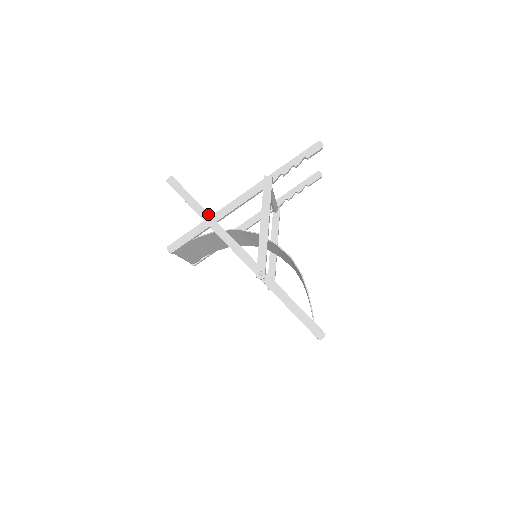
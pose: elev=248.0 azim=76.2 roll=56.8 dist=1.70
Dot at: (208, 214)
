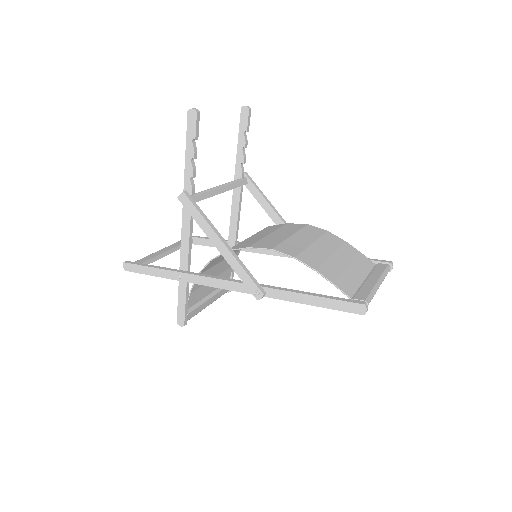
Dot at: (174, 272)
